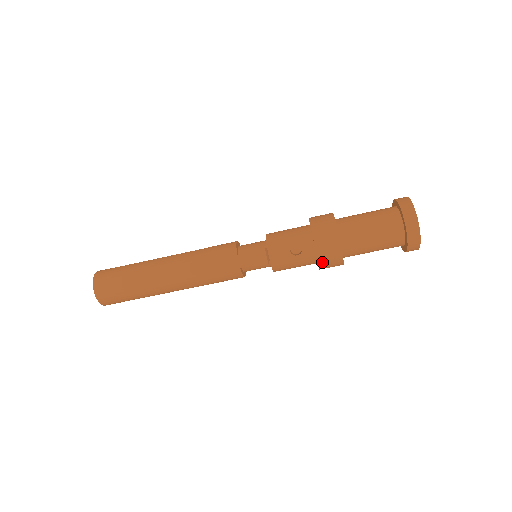
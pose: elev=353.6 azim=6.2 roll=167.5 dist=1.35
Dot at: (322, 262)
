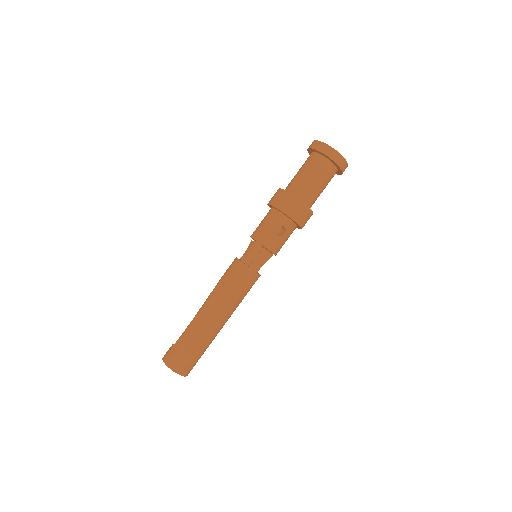
Dot at: (302, 225)
